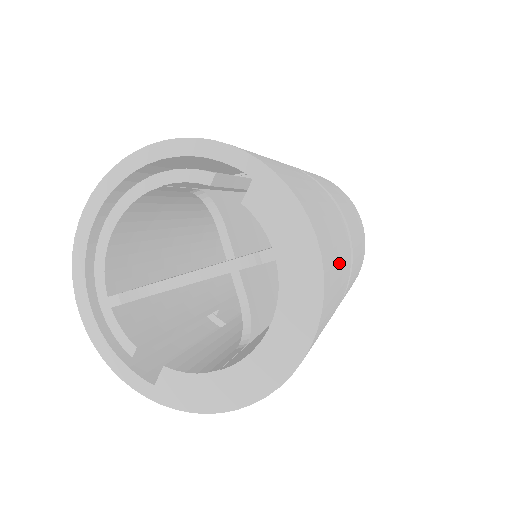
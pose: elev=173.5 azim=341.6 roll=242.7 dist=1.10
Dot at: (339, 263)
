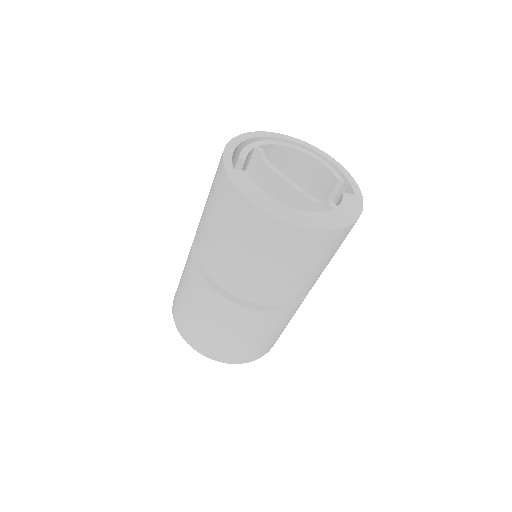
Dot at: (320, 265)
